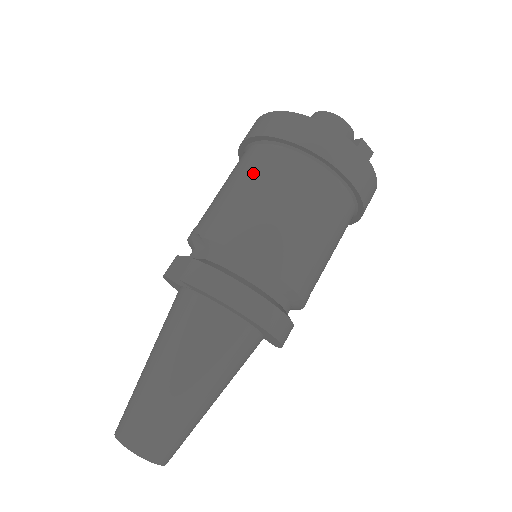
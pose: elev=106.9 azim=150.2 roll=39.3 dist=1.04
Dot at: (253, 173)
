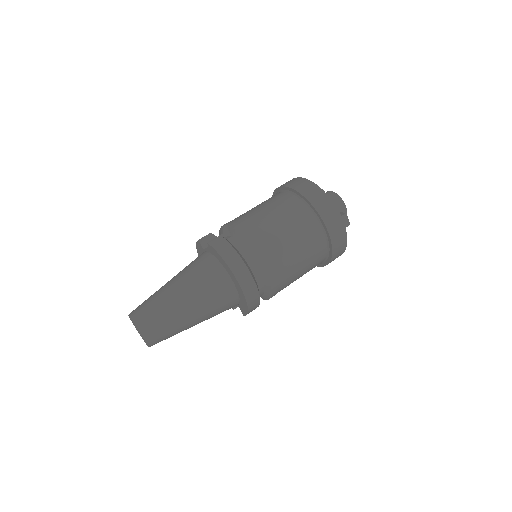
Dot at: (275, 205)
